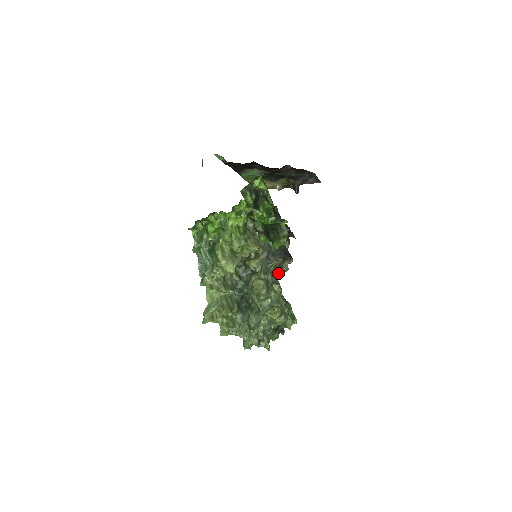
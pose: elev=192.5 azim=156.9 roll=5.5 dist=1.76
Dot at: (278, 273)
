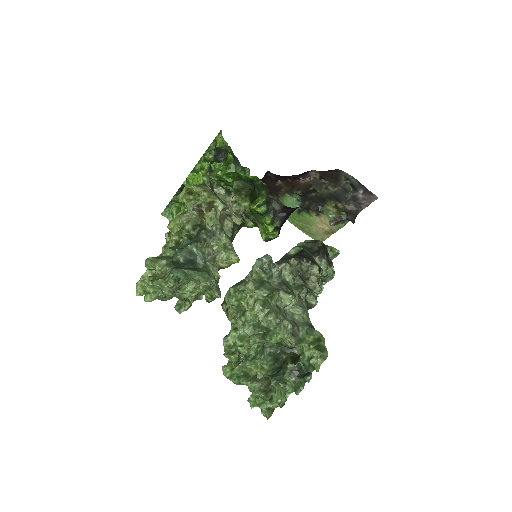
Dot at: (300, 289)
